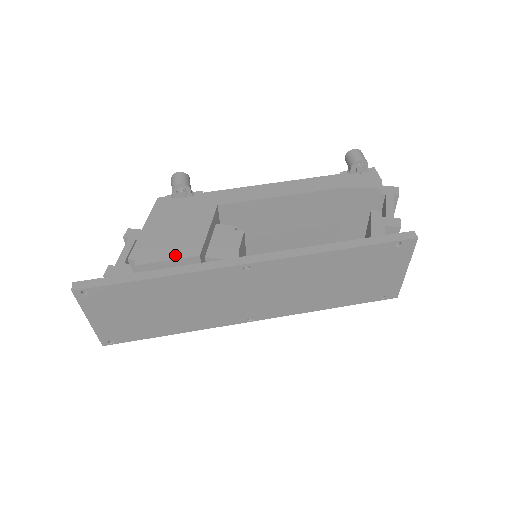
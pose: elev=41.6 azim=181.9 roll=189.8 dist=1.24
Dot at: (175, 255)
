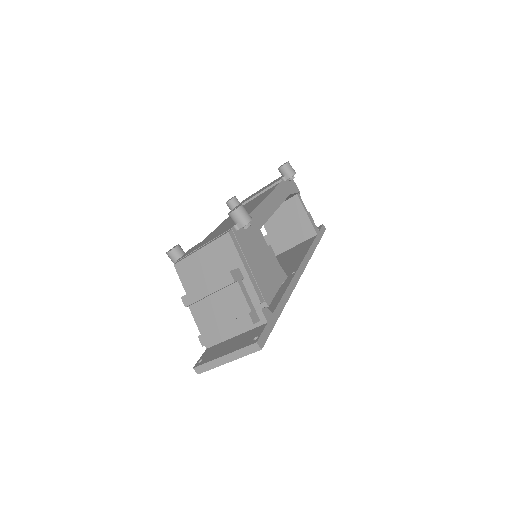
Dot at: (276, 286)
